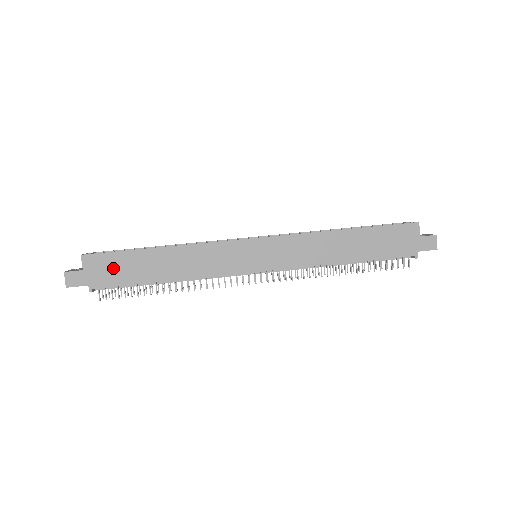
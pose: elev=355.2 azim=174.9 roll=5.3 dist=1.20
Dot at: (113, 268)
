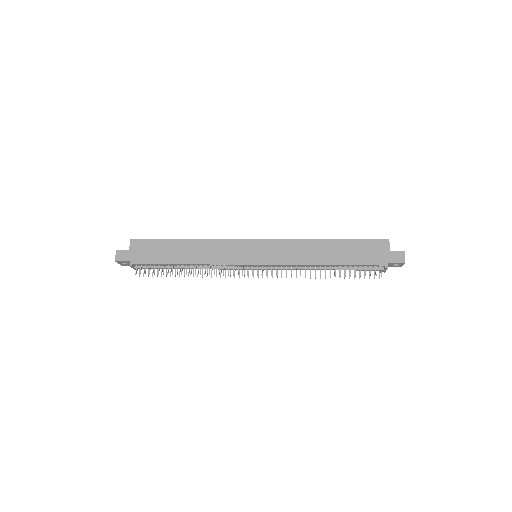
Dot at: (150, 251)
